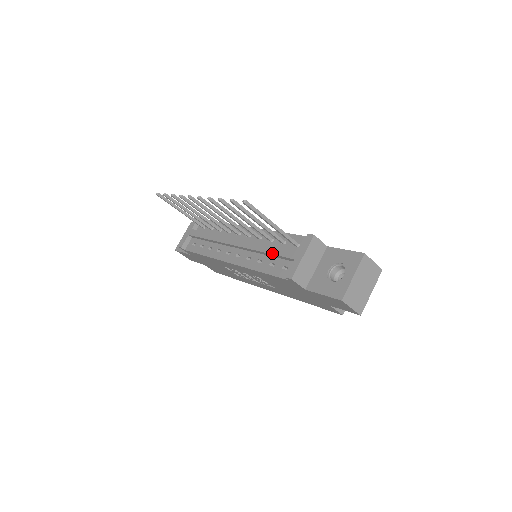
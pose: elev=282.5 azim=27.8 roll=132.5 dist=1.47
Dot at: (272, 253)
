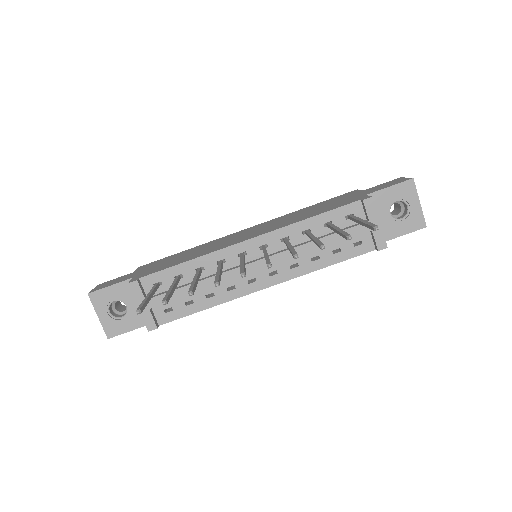
Dot at: (335, 243)
